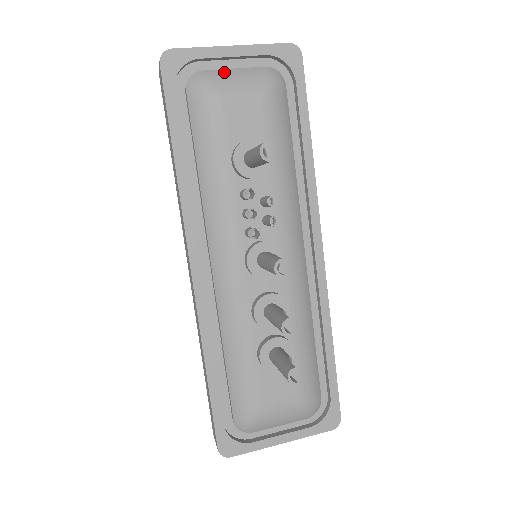
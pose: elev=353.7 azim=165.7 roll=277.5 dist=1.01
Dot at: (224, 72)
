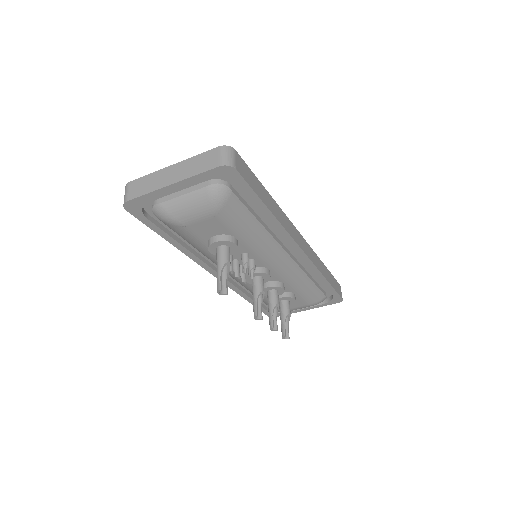
Dot at: (175, 202)
